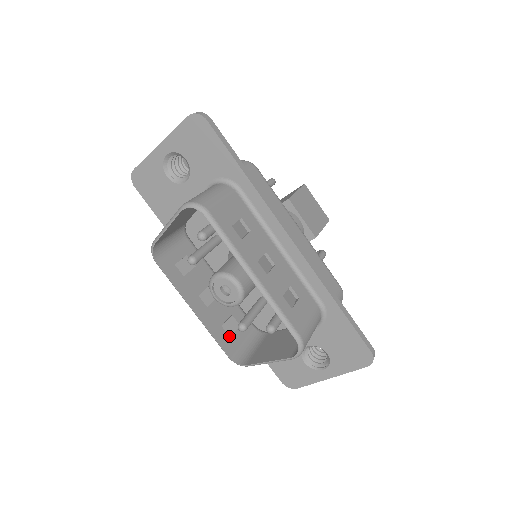
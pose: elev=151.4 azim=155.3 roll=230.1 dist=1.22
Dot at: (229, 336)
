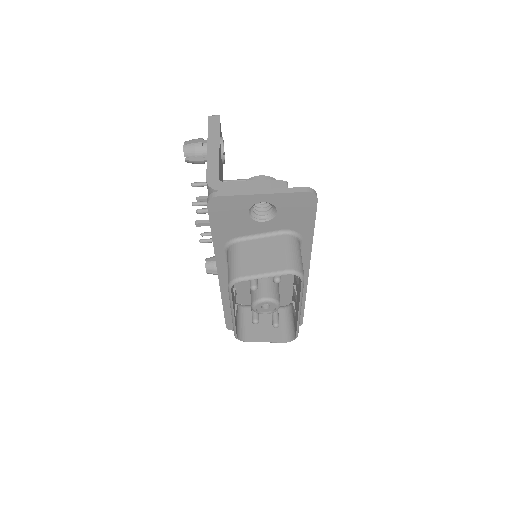
Dot at: occluded
